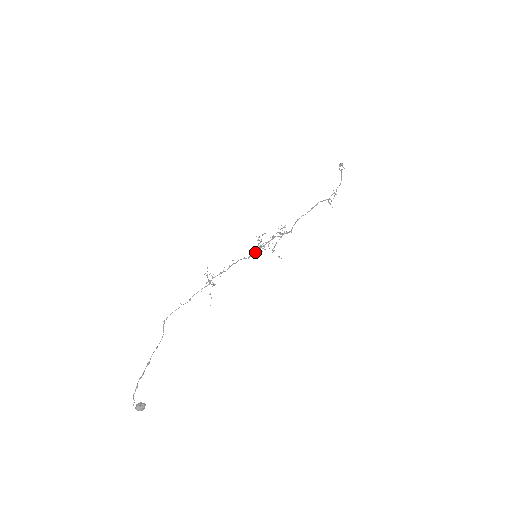
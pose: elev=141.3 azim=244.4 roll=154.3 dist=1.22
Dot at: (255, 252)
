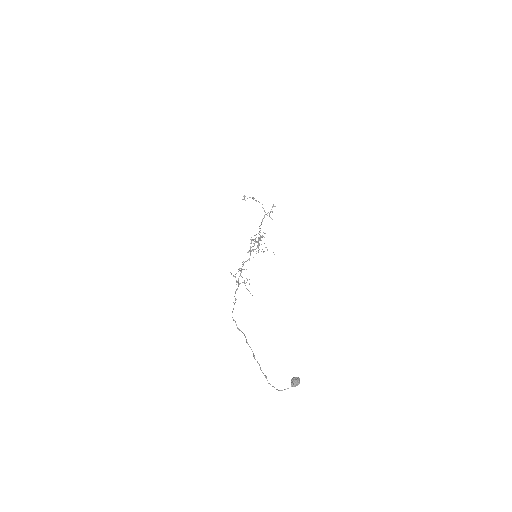
Dot at: (250, 255)
